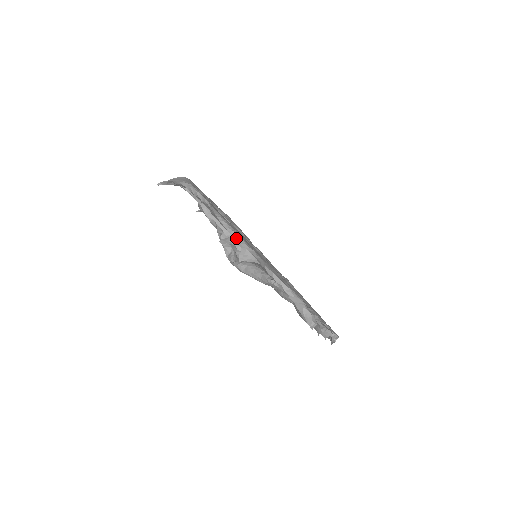
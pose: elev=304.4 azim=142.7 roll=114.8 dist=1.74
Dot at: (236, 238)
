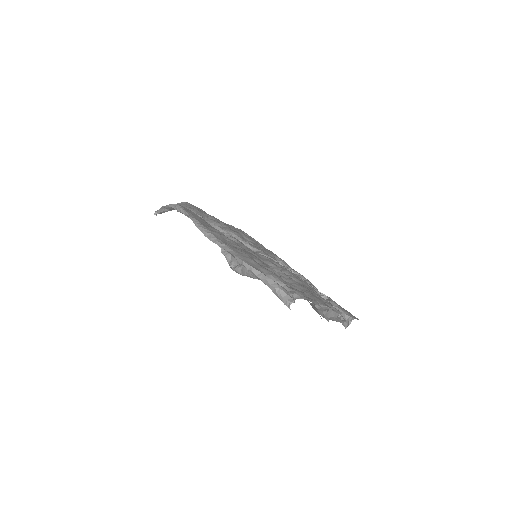
Dot at: (210, 238)
